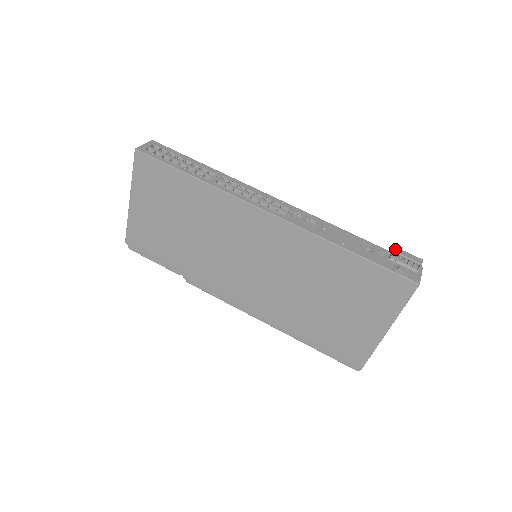
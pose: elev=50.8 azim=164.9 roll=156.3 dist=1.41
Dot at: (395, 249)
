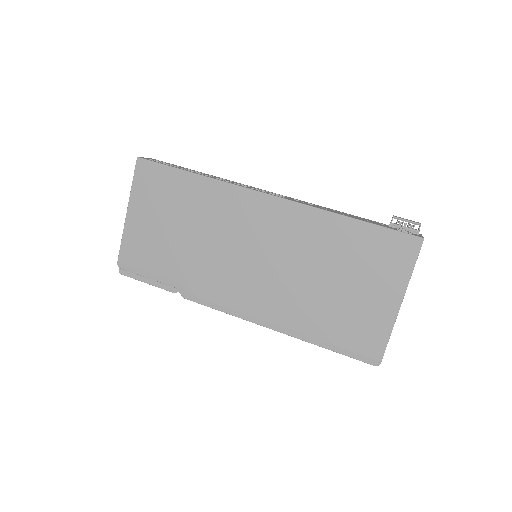
Dot at: (393, 215)
